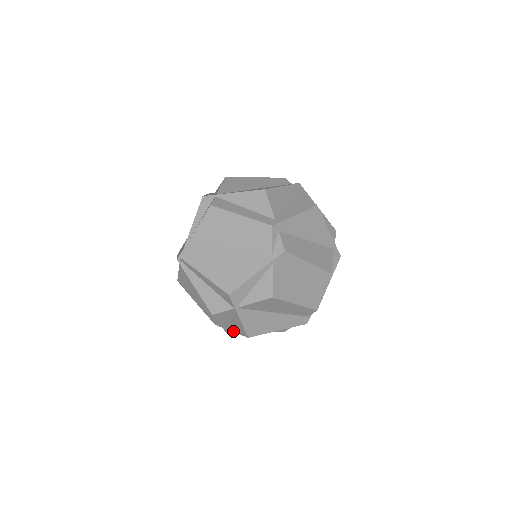
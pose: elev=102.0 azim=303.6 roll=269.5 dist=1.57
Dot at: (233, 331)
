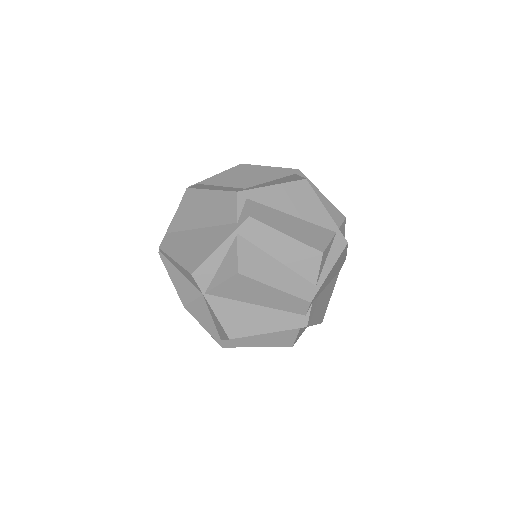
Dot at: (222, 338)
